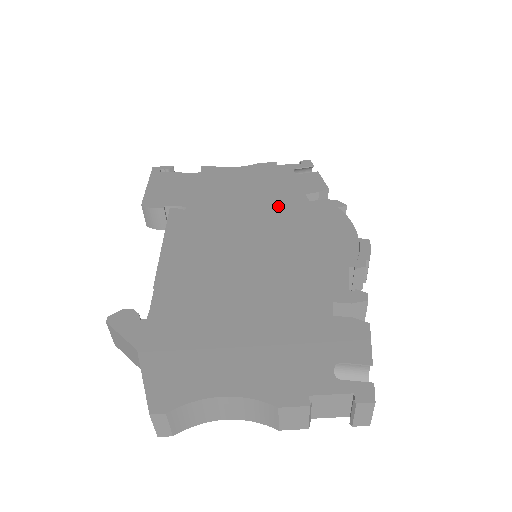
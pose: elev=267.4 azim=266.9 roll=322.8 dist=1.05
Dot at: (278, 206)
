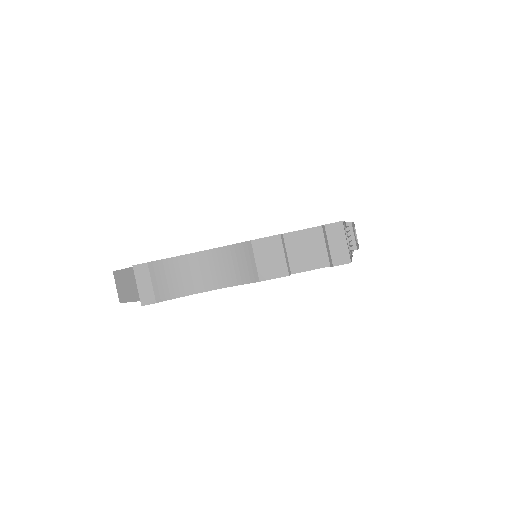
Dot at: occluded
